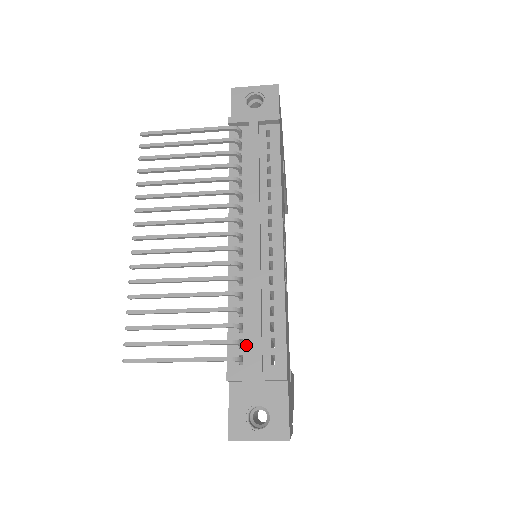
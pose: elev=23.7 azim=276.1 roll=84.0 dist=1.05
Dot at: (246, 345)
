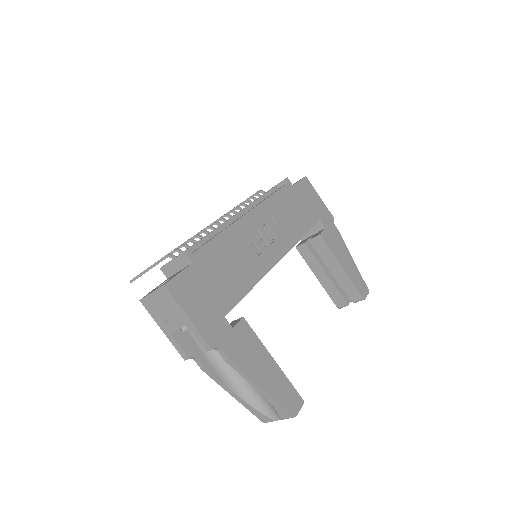
Dot at: occluded
